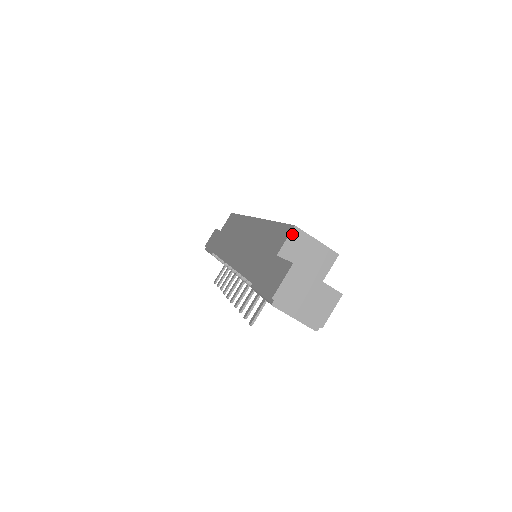
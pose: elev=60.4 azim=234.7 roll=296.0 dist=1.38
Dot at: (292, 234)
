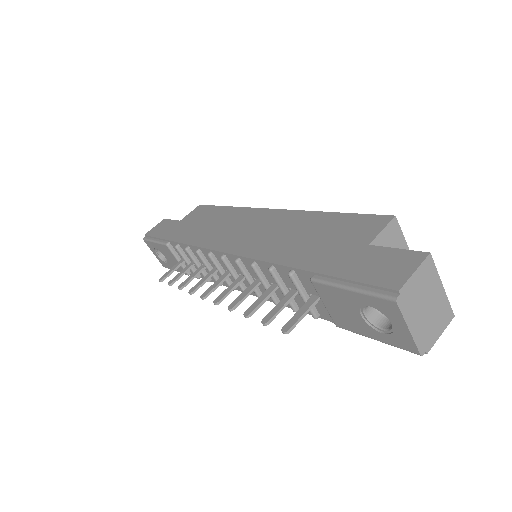
Dot at: (390, 225)
